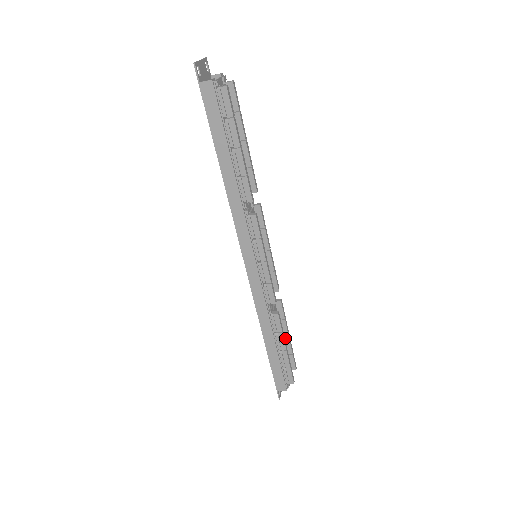
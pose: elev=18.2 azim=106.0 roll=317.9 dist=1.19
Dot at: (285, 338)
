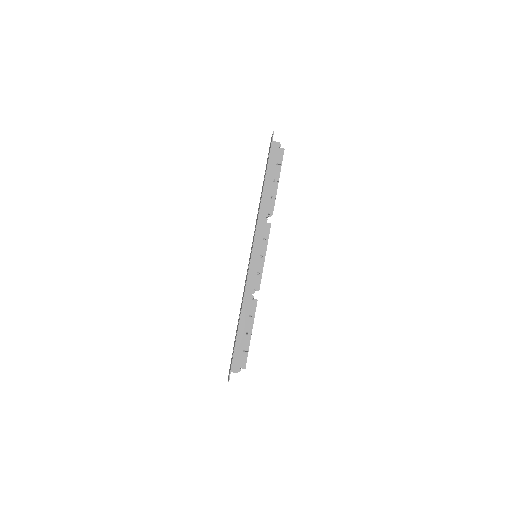
Dot at: occluded
